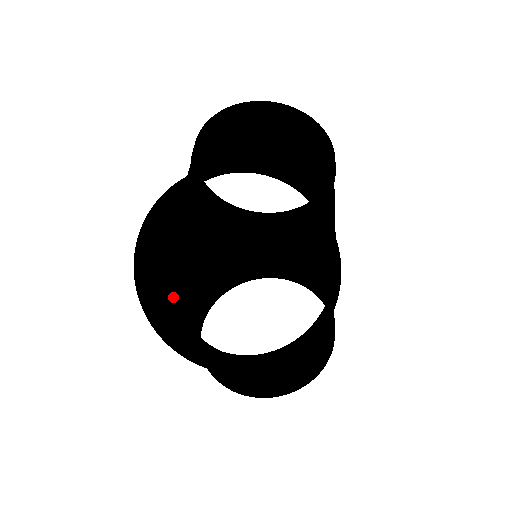
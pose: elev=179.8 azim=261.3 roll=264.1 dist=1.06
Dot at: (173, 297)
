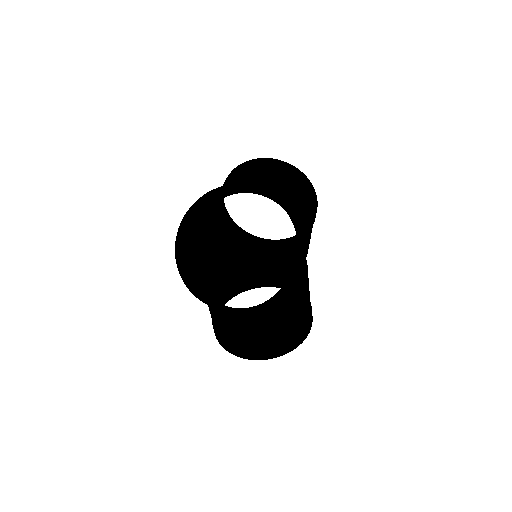
Dot at: (198, 275)
